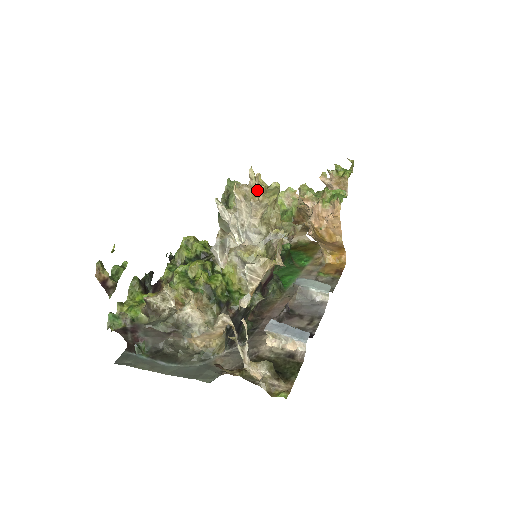
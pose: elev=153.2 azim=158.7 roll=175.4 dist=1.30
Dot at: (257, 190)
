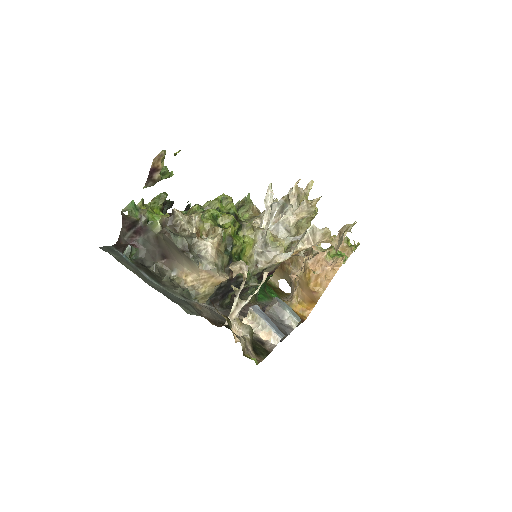
Dot at: (307, 199)
